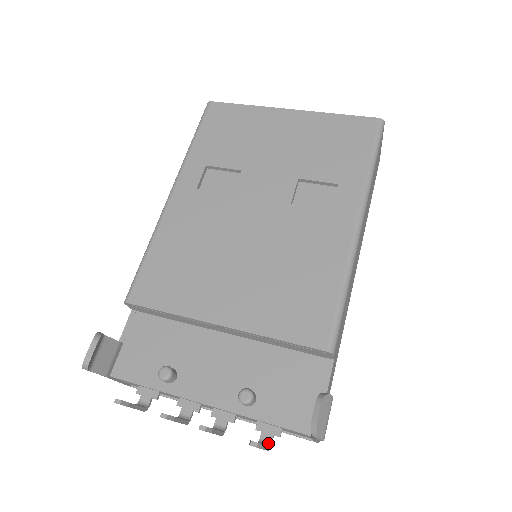
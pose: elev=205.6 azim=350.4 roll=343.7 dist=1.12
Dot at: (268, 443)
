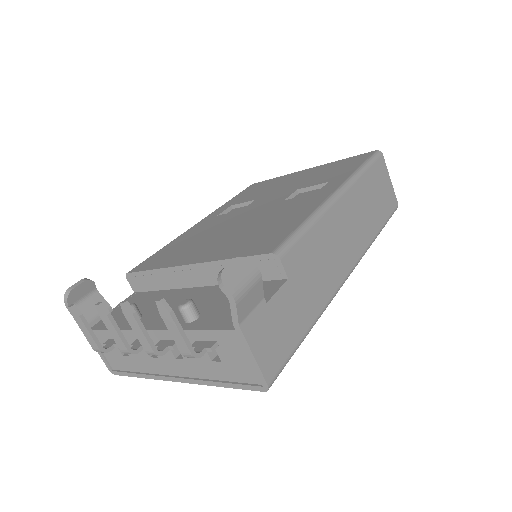
Dot at: (196, 352)
